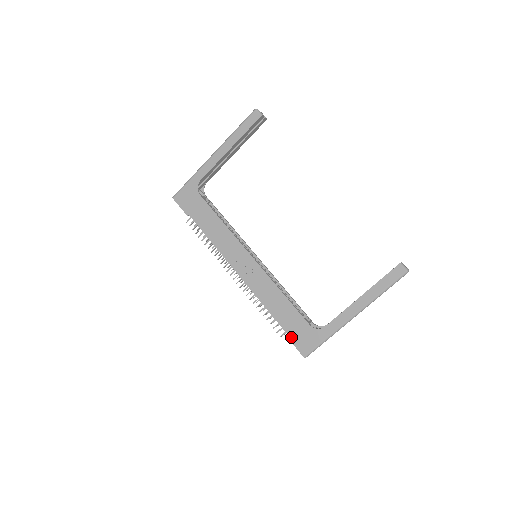
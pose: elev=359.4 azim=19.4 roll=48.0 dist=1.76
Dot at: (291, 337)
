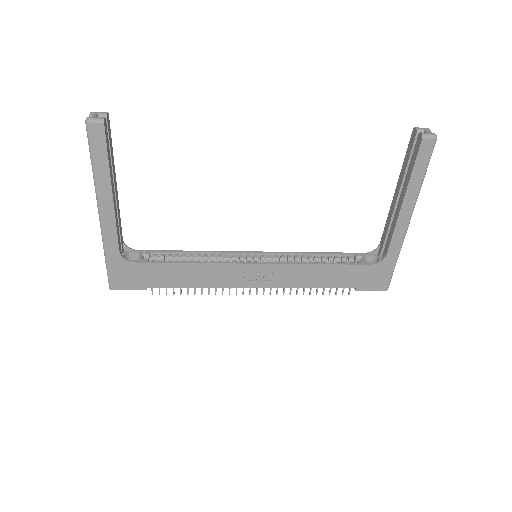
Dot at: (361, 287)
